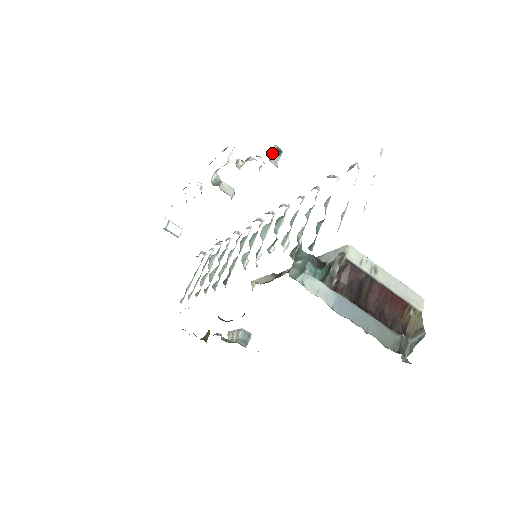
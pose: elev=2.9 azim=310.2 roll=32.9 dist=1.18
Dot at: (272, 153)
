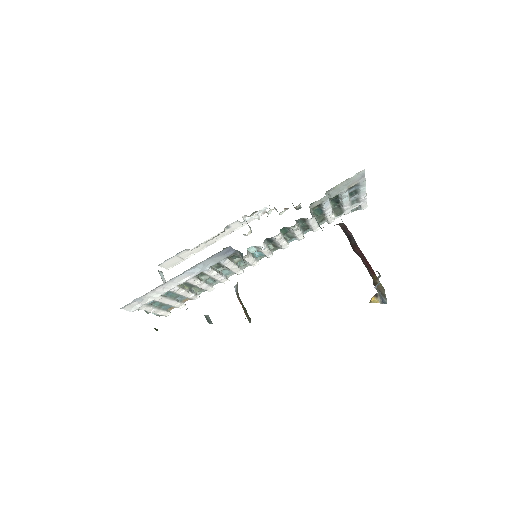
Dot at: occluded
